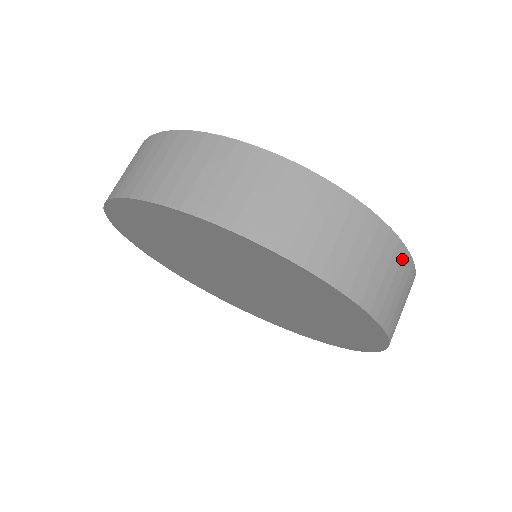
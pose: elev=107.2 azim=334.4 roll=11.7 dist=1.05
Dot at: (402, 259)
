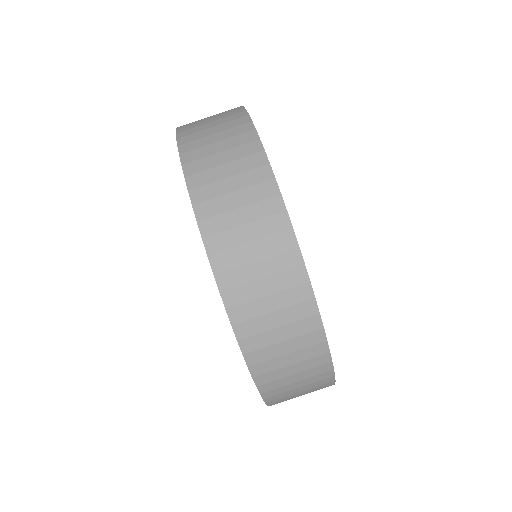
Dot at: (297, 287)
